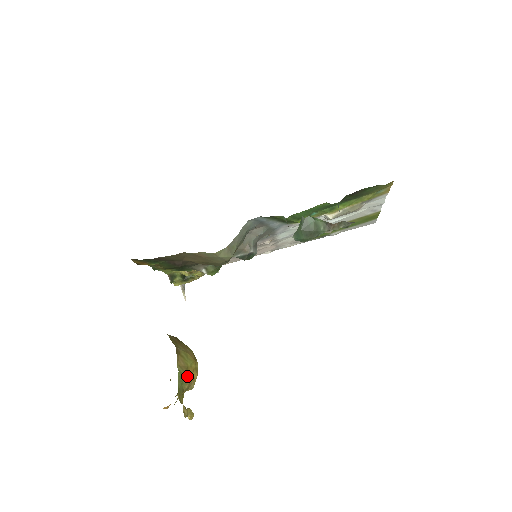
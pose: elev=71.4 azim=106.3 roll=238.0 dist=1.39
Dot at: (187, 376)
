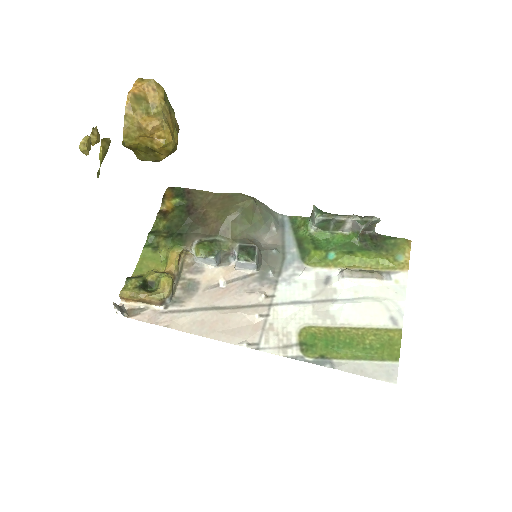
Dot at: (171, 117)
